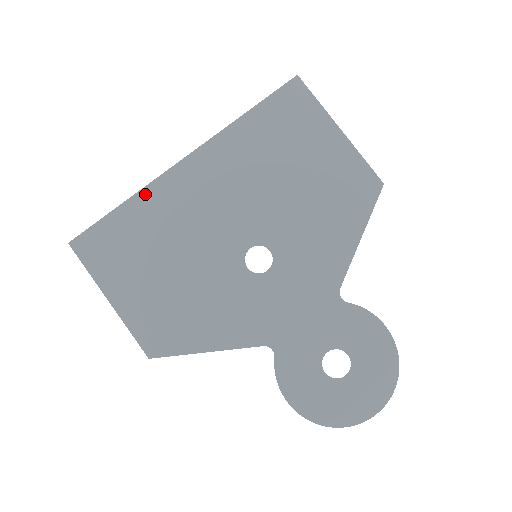
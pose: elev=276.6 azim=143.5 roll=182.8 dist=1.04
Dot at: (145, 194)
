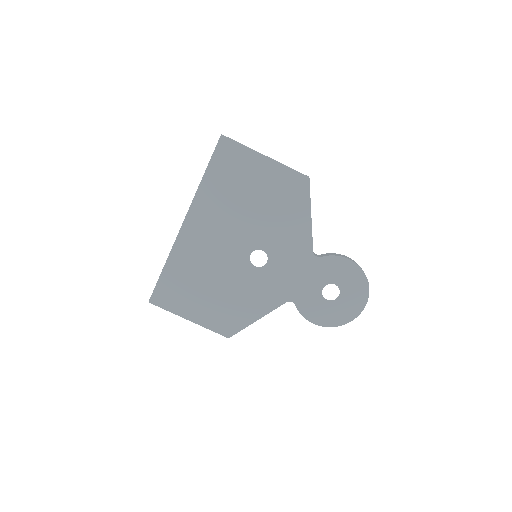
Dot at: (174, 255)
